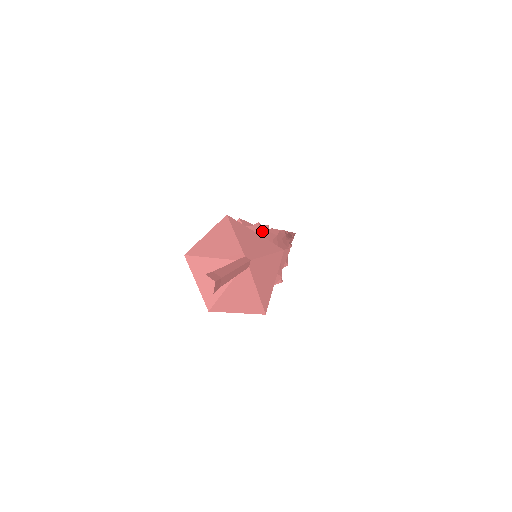
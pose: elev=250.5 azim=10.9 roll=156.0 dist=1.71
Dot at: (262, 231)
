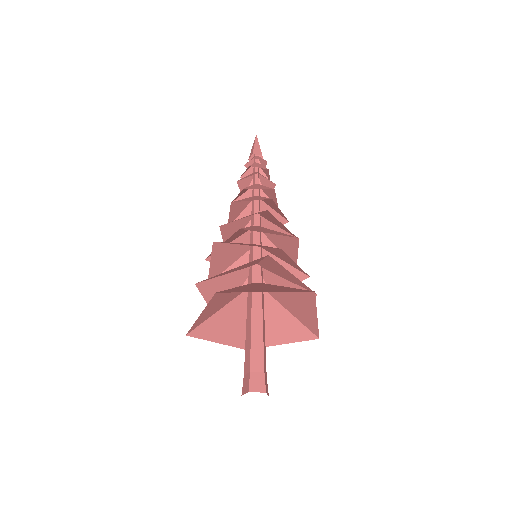
Dot at: (261, 258)
